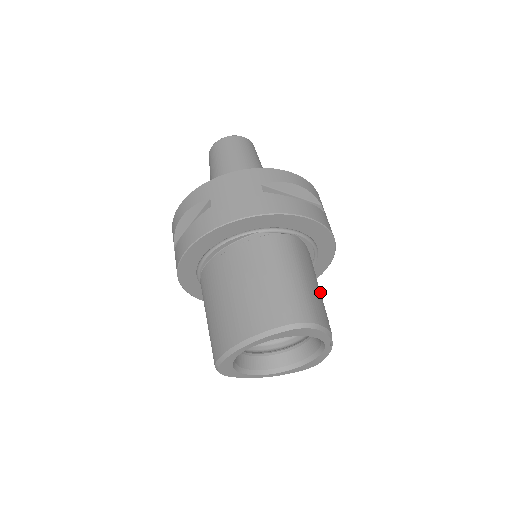
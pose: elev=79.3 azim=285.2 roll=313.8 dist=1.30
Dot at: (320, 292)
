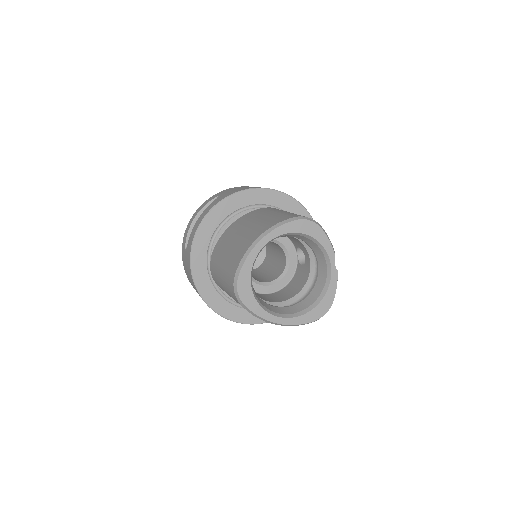
Dot at: occluded
